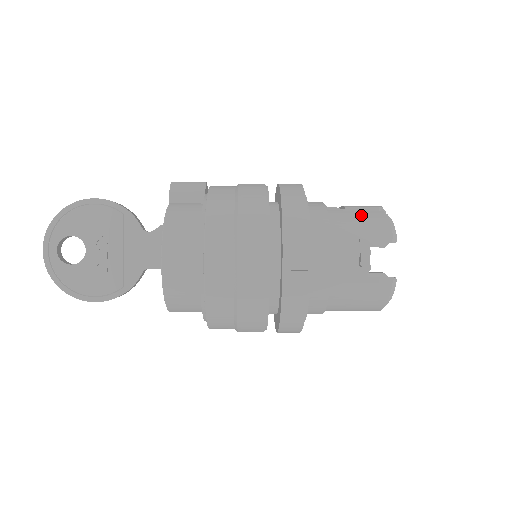
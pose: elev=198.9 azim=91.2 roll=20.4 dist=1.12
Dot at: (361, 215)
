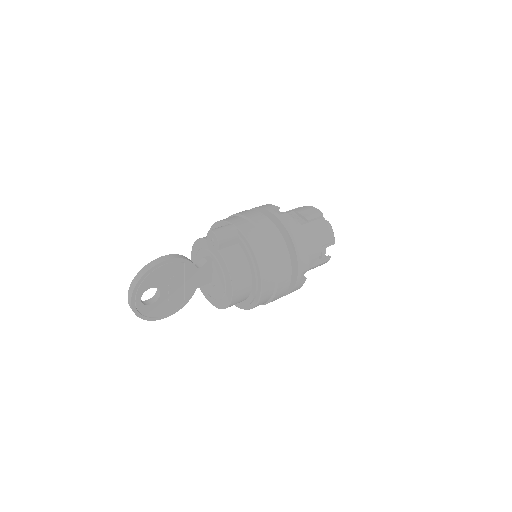
Dot at: (320, 229)
